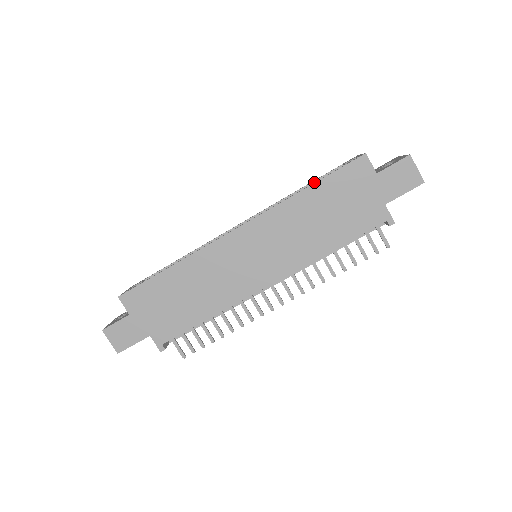
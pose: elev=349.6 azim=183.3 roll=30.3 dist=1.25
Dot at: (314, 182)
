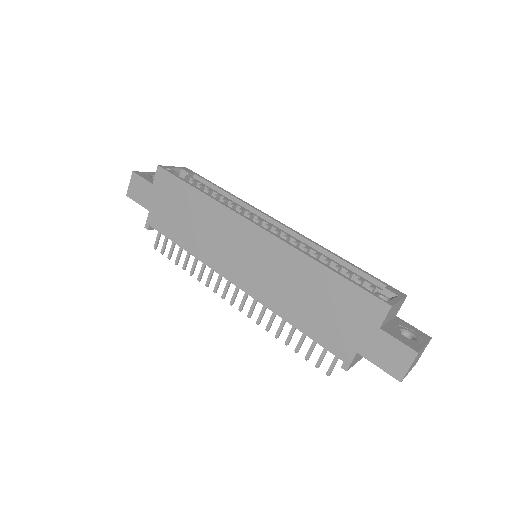
Dot at: (354, 268)
